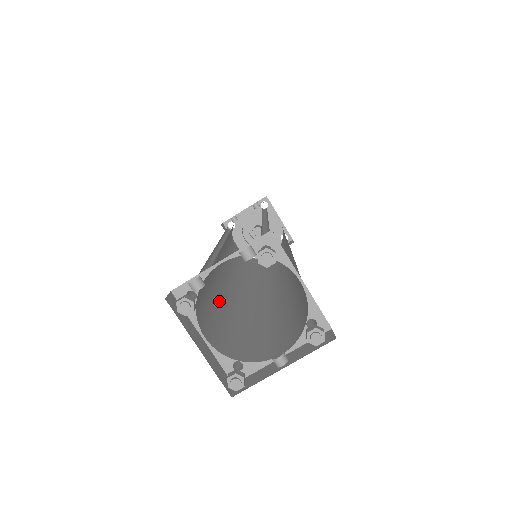
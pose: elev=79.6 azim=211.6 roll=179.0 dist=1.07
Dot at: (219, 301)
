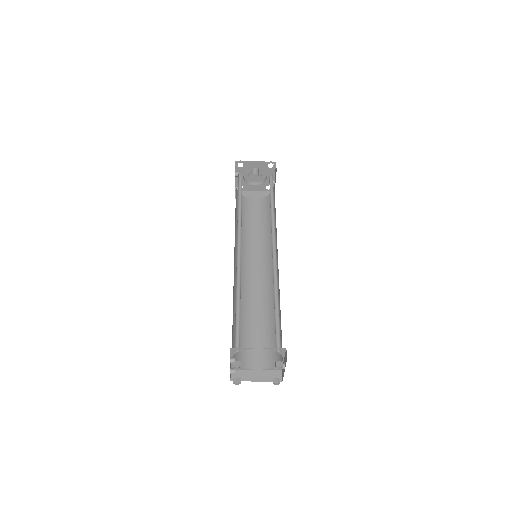
Dot at: (257, 318)
